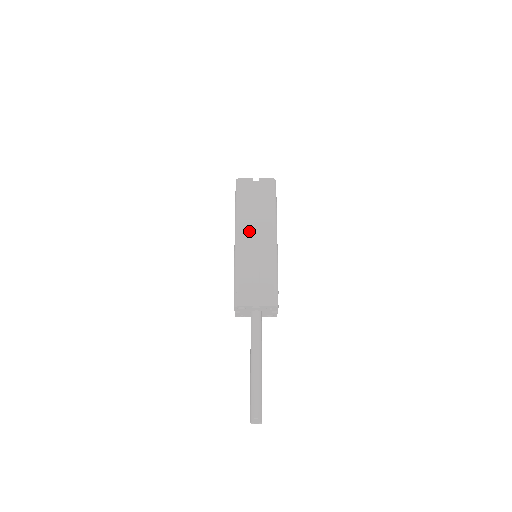
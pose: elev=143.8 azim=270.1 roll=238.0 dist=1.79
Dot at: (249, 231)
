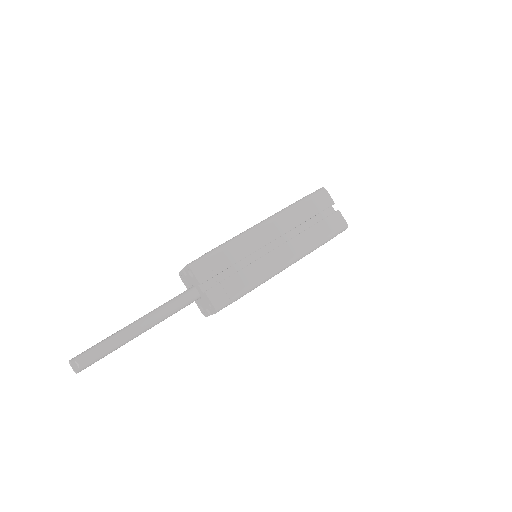
Dot at: (278, 232)
